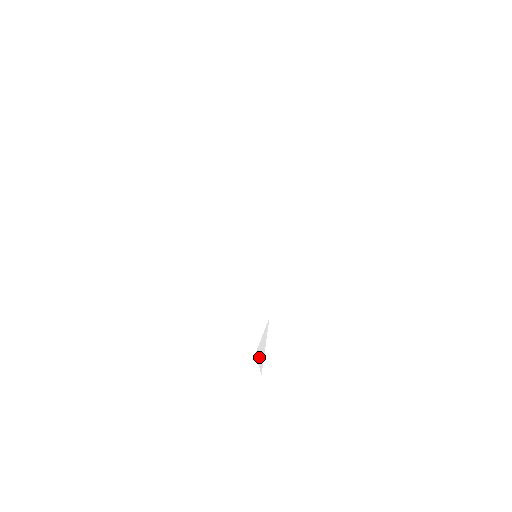
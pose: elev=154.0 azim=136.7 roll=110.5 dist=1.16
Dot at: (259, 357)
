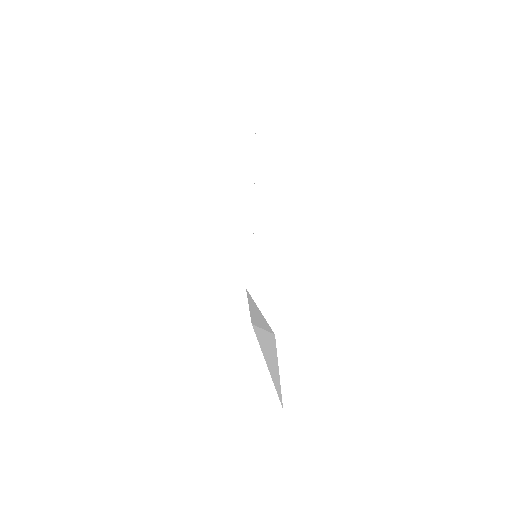
Dot at: (263, 377)
